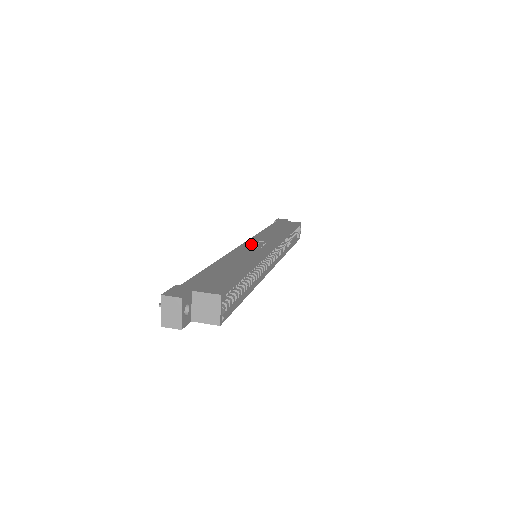
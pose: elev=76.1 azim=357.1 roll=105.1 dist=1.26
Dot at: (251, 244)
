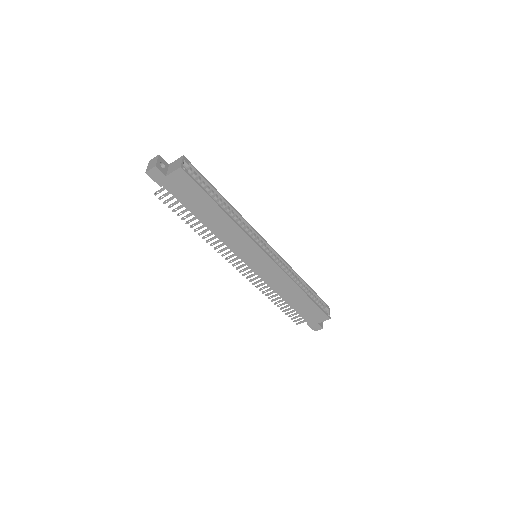
Dot at: occluded
